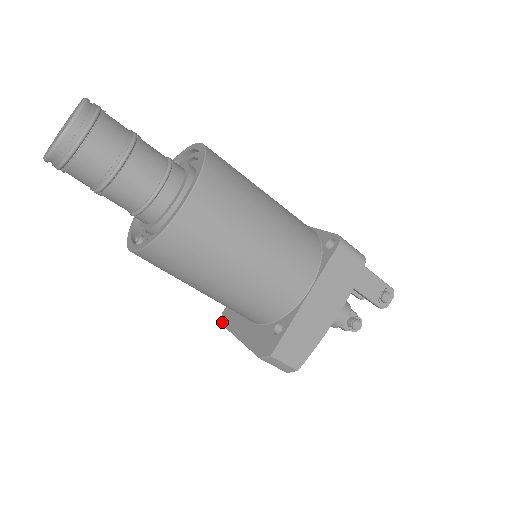
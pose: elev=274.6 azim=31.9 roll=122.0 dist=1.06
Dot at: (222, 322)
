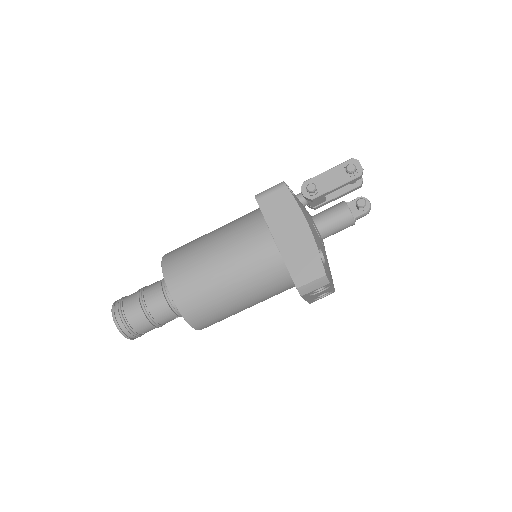
Dot at: occluded
